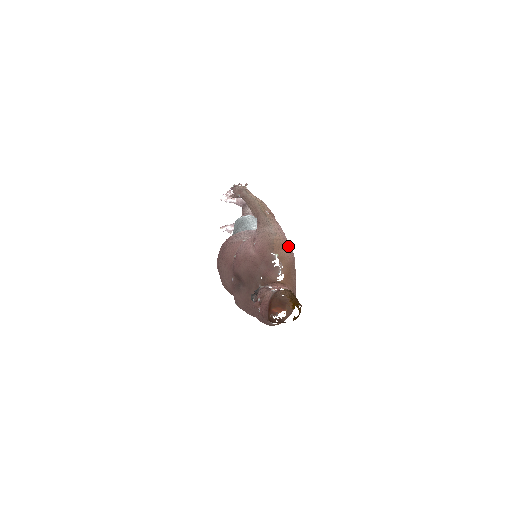
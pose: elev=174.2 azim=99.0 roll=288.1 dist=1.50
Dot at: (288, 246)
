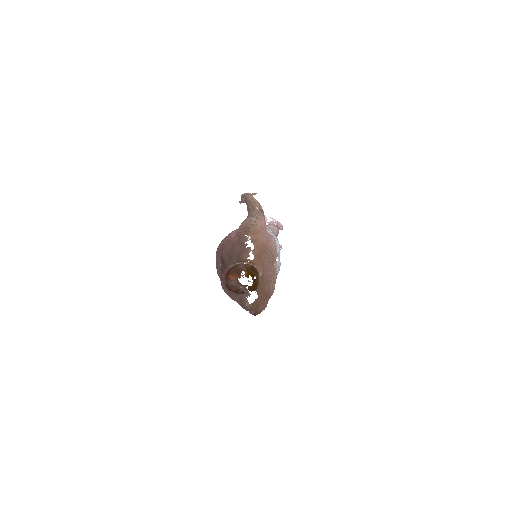
Dot at: (264, 233)
